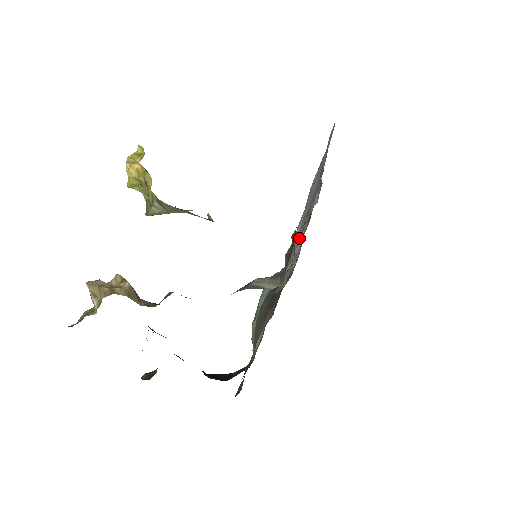
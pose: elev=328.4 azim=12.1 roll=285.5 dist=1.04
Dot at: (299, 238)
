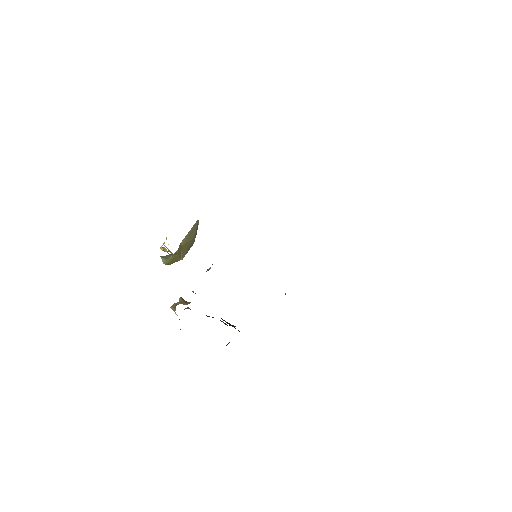
Dot at: occluded
